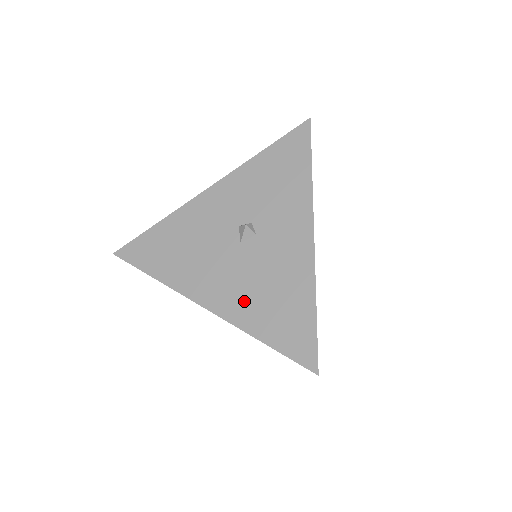
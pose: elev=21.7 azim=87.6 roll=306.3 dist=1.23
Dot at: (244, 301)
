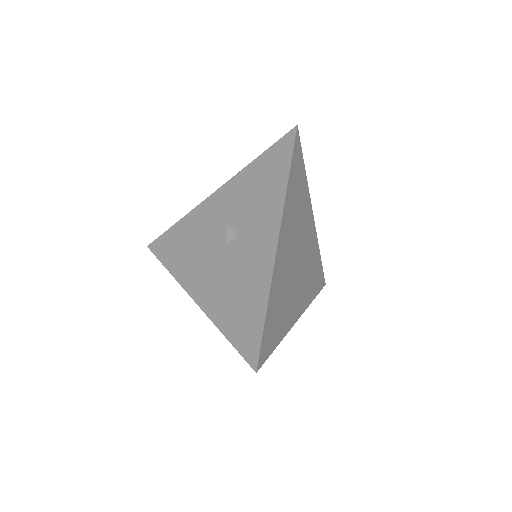
Dot at: (218, 296)
